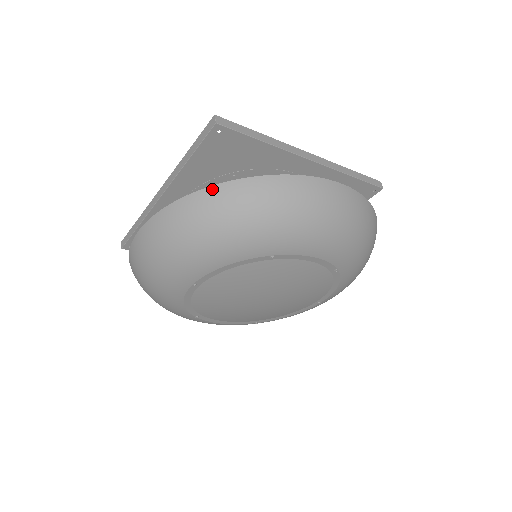
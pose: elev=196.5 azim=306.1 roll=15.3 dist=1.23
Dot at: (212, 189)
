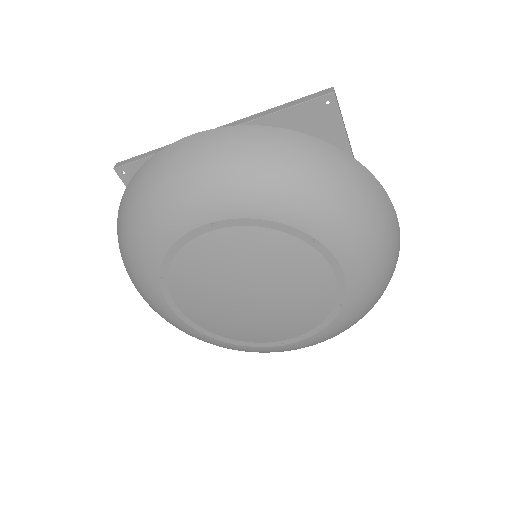
Dot at: (305, 136)
